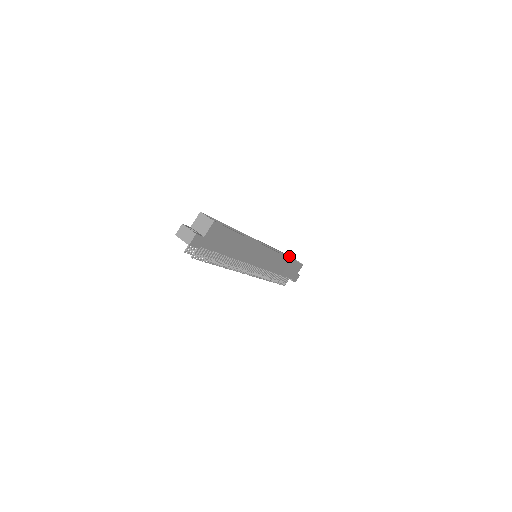
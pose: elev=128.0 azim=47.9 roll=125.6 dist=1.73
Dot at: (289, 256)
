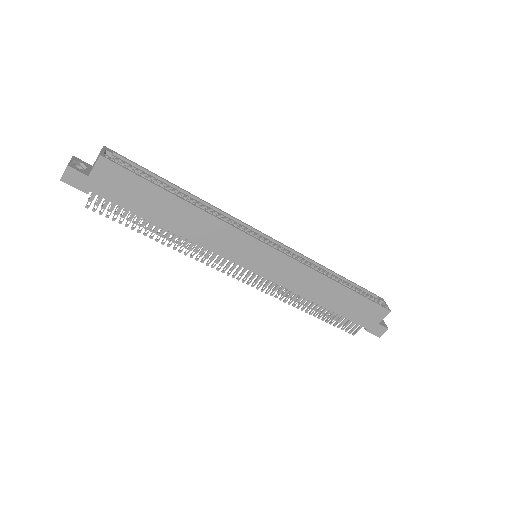
Dot at: (365, 289)
